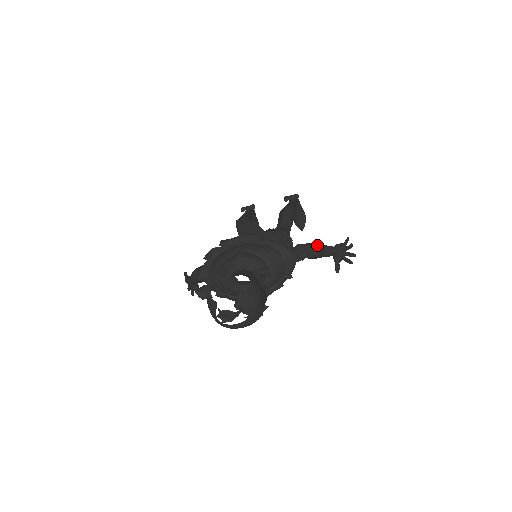
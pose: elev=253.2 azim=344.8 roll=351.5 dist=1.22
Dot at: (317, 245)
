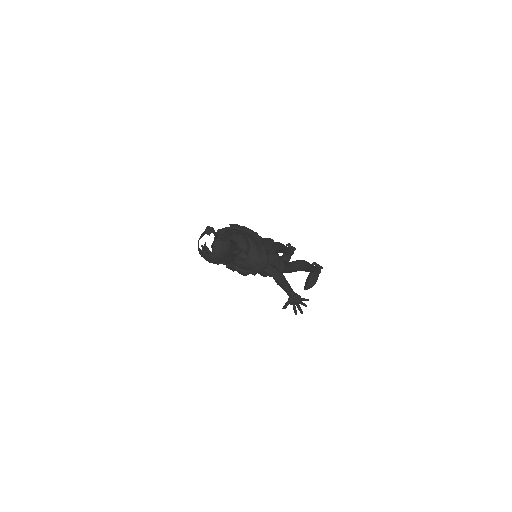
Dot at: (285, 278)
